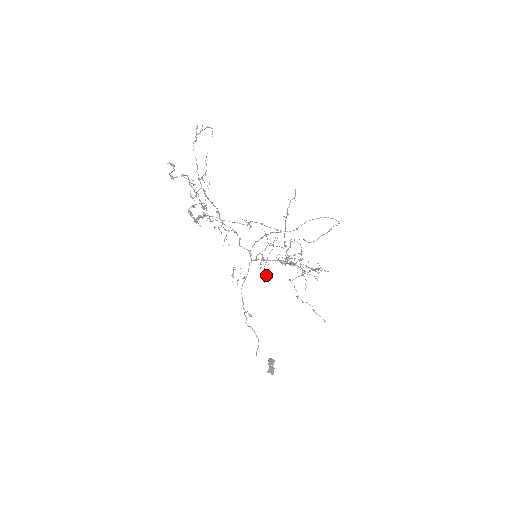
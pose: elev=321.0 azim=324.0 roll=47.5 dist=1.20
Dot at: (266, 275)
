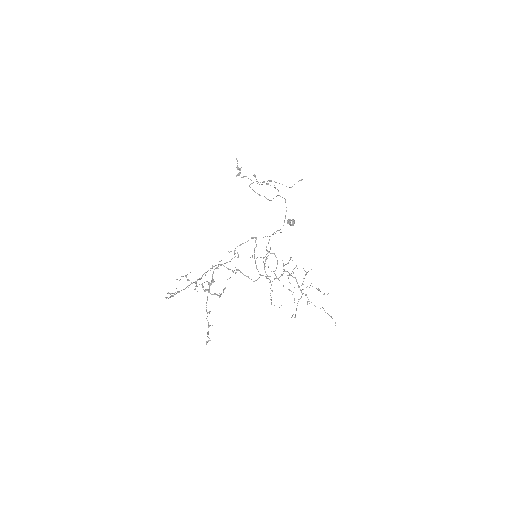
Dot at: occluded
